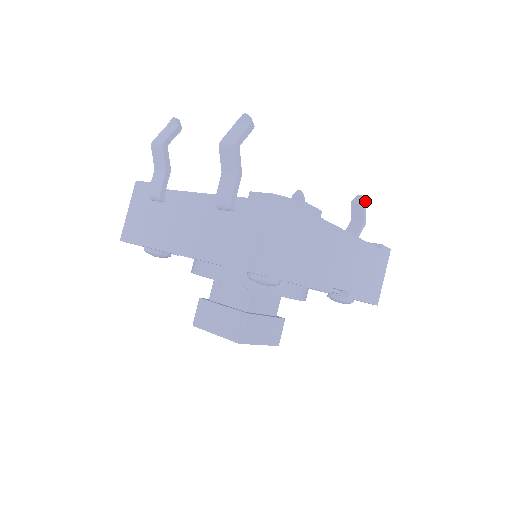
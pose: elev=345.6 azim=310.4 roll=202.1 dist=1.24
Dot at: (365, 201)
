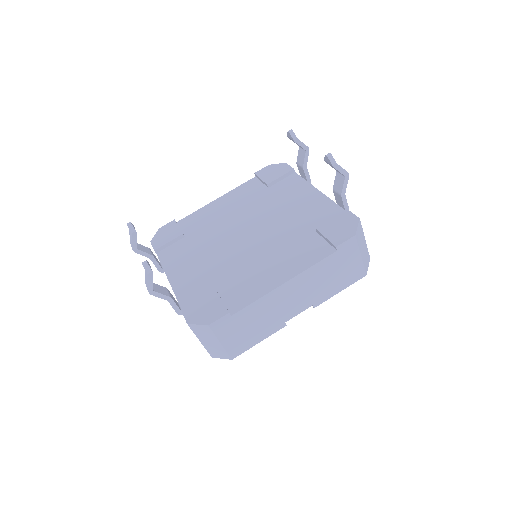
Dot at: (334, 160)
